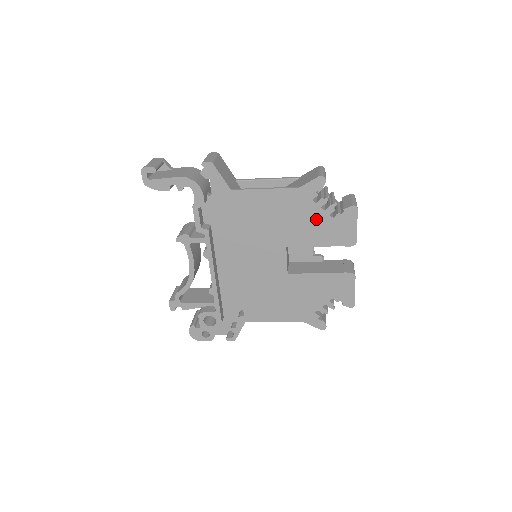
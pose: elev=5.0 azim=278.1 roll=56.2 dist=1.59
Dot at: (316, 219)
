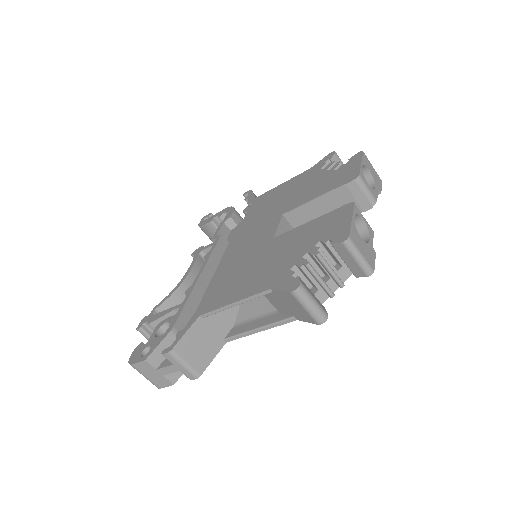
Dot at: (320, 179)
